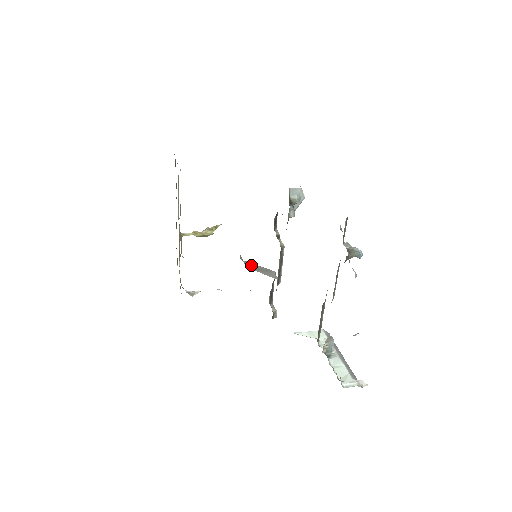
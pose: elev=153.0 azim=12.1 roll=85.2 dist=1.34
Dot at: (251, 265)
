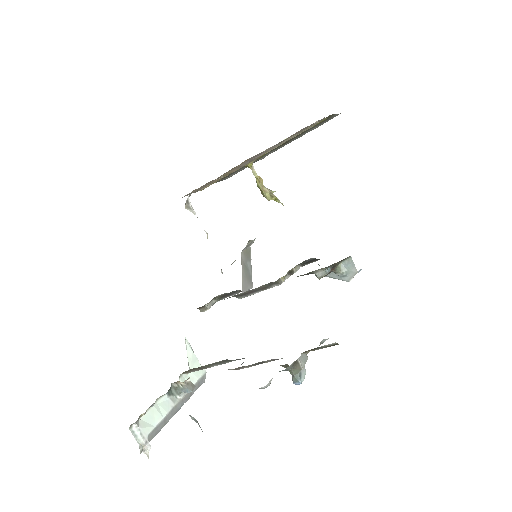
Dot at: (248, 257)
